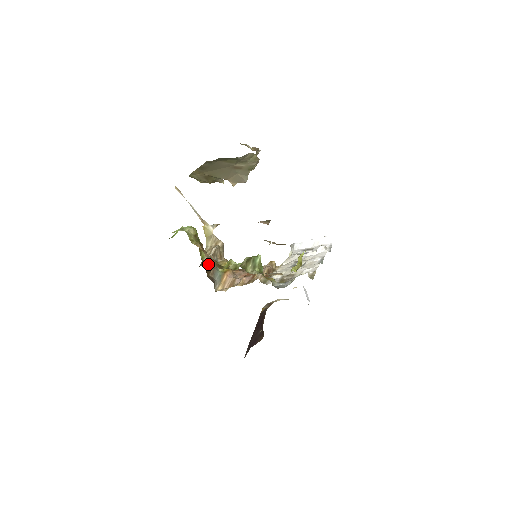
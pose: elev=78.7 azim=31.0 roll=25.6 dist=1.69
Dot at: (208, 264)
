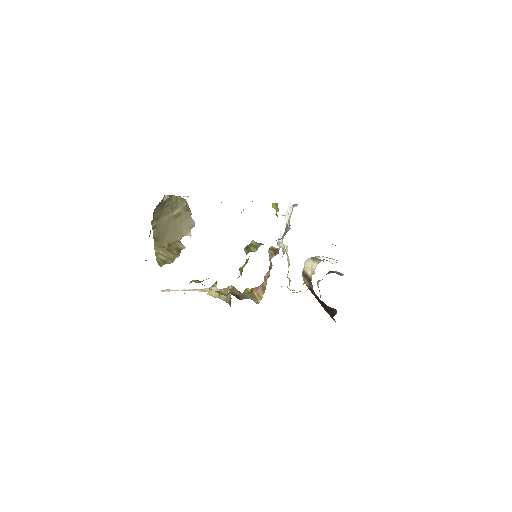
Dot at: (231, 293)
